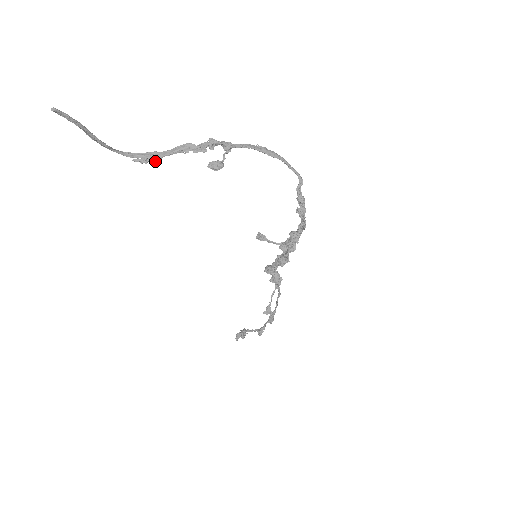
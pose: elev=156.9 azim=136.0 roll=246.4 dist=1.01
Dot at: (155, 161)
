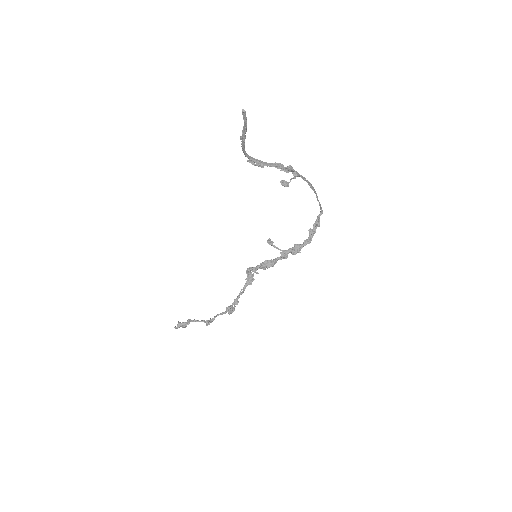
Dot at: occluded
